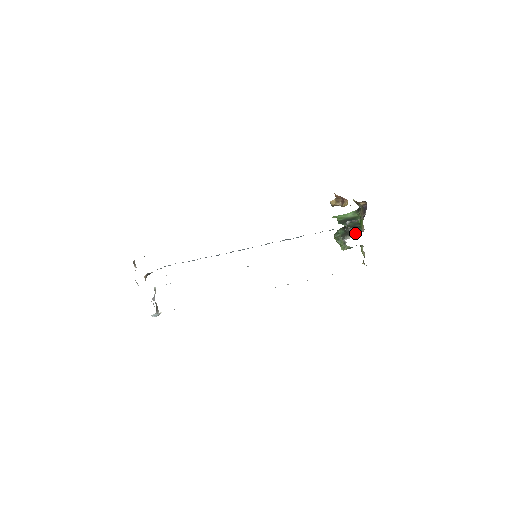
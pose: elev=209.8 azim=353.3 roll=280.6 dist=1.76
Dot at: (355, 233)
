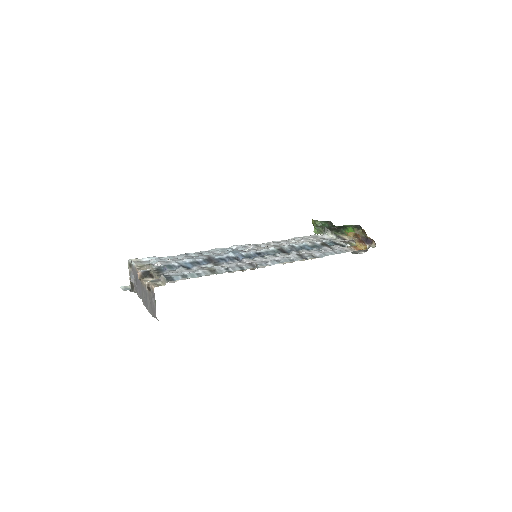
Dot at: (338, 233)
